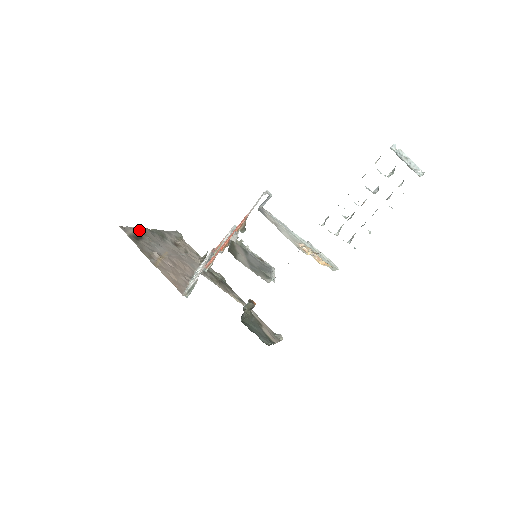
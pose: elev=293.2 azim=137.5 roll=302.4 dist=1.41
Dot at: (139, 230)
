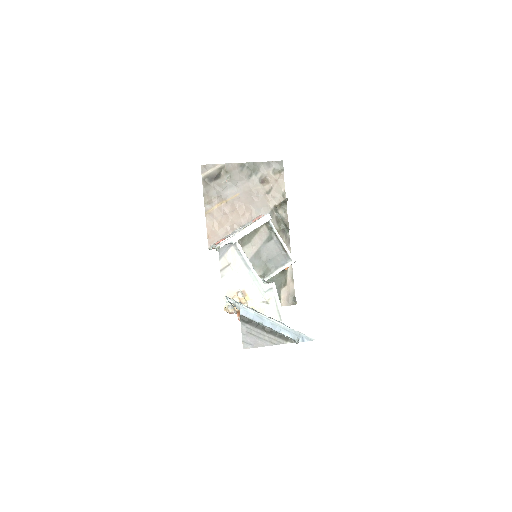
Dot at: (224, 167)
